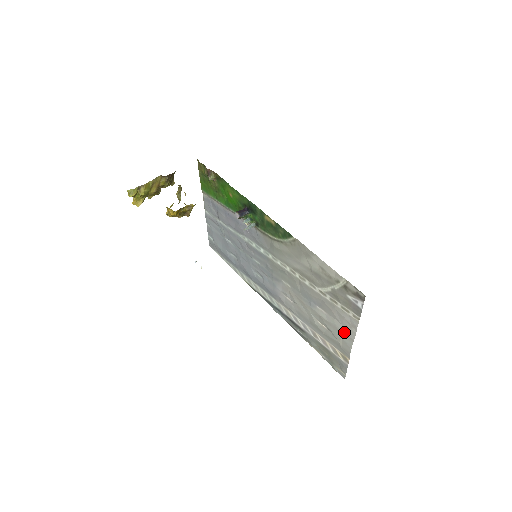
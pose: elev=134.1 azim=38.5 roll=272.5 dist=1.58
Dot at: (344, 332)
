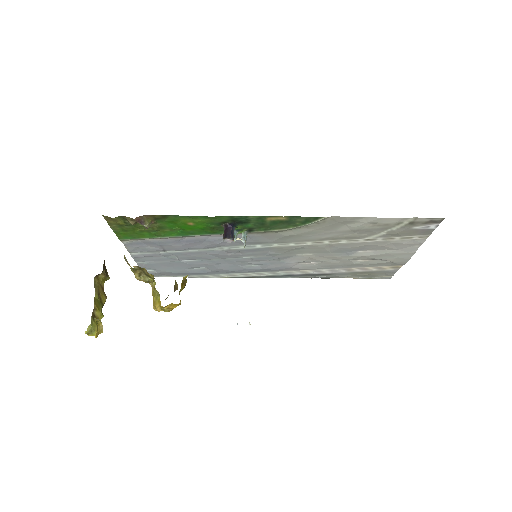
Dot at: (401, 253)
